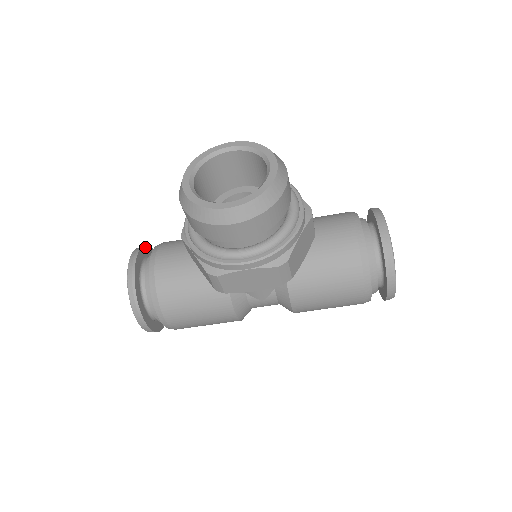
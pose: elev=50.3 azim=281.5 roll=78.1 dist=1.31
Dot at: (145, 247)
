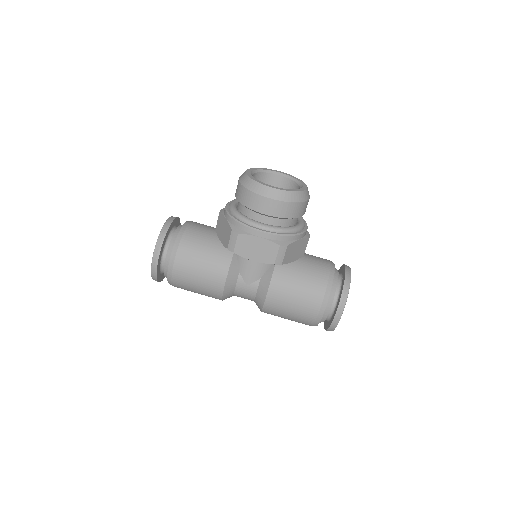
Dot at: occluded
